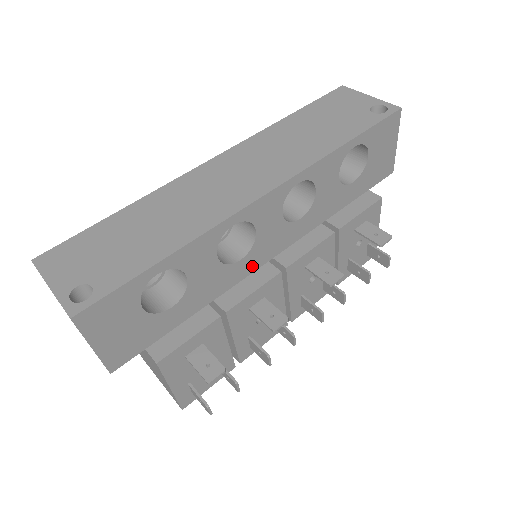
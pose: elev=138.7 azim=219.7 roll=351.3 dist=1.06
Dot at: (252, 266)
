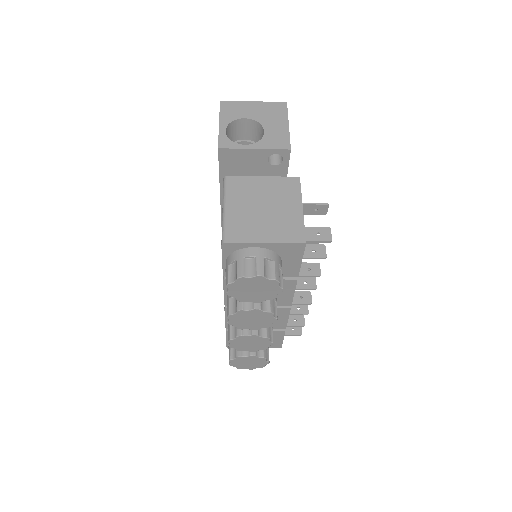
Dot at: occluded
